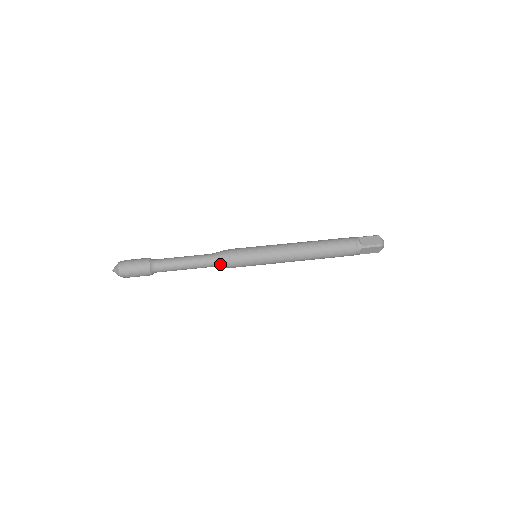
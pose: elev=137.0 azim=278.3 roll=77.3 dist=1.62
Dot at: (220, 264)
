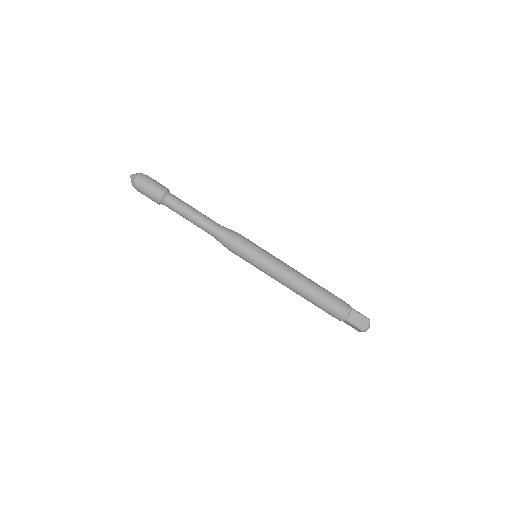
Dot at: occluded
